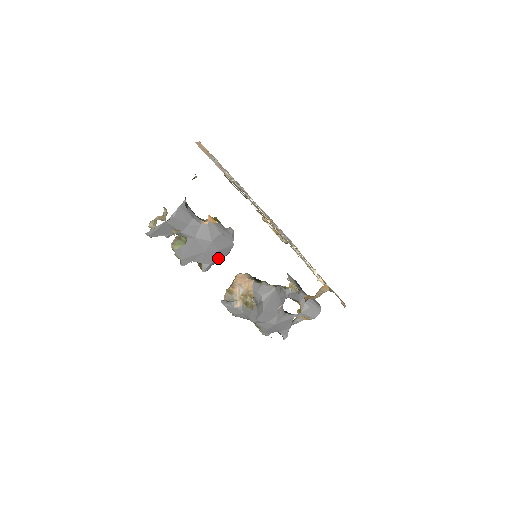
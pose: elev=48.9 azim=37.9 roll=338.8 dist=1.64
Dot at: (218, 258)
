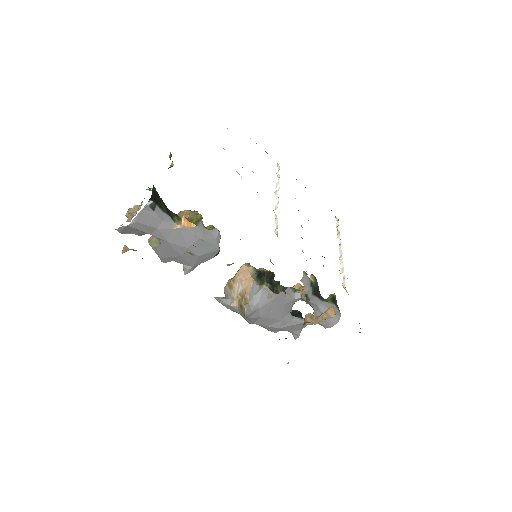
Dot at: (201, 261)
